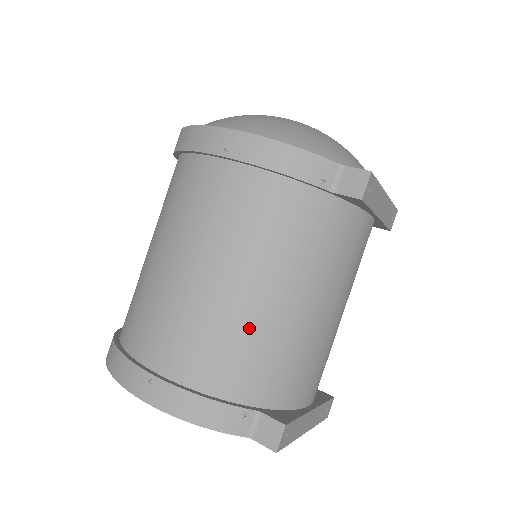
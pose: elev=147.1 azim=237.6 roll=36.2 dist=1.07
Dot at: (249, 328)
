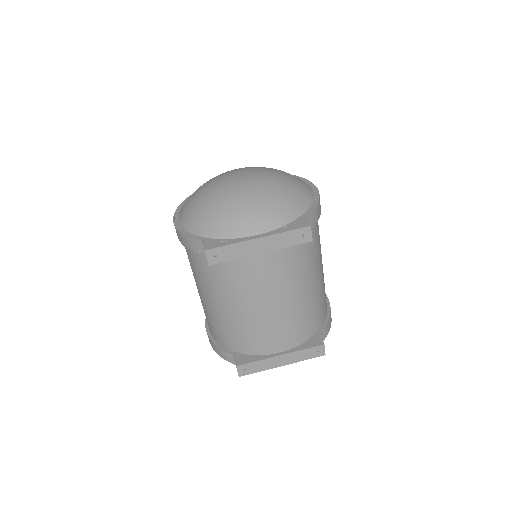
Dot at: (215, 317)
